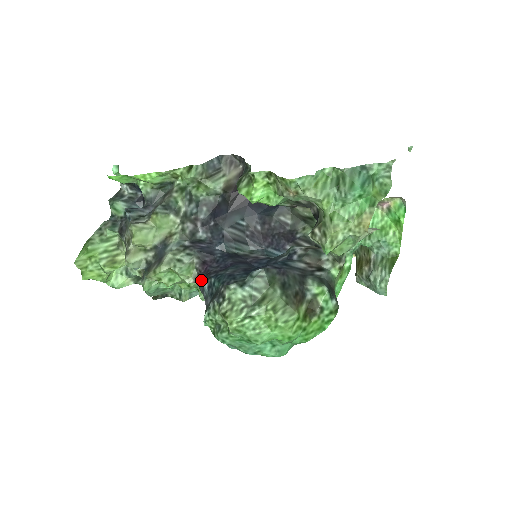
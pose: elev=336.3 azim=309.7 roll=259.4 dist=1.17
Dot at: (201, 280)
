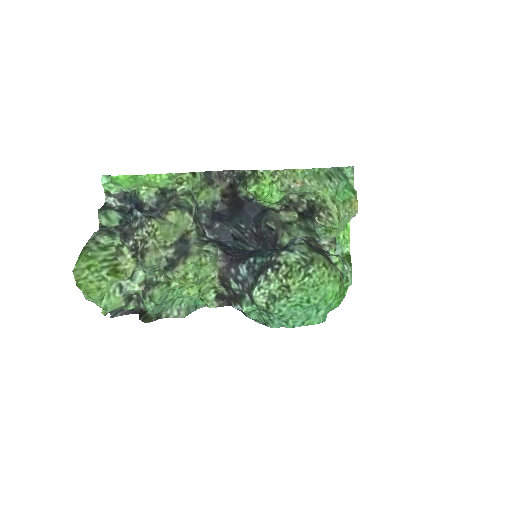
Dot at: (228, 270)
